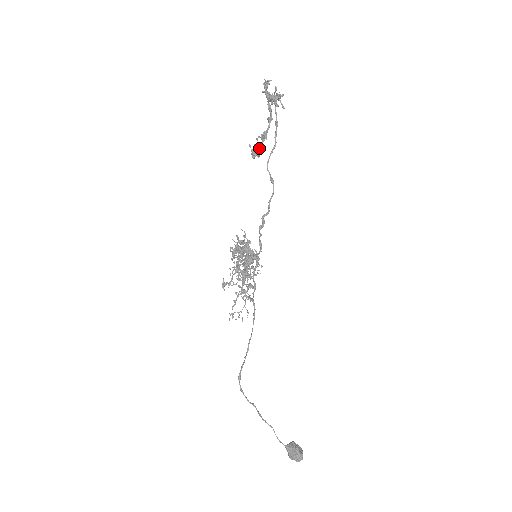
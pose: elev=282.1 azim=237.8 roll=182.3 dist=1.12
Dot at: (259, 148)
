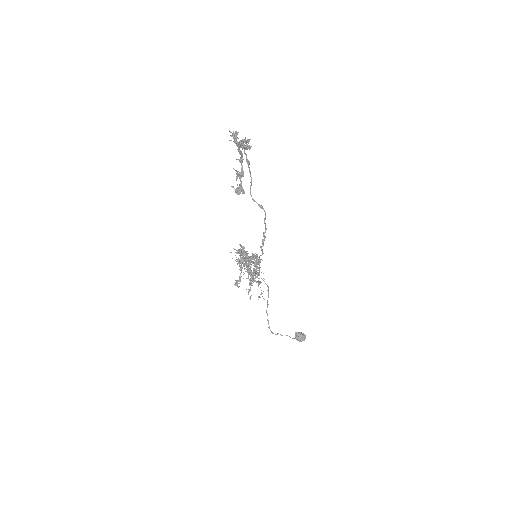
Dot at: (240, 185)
